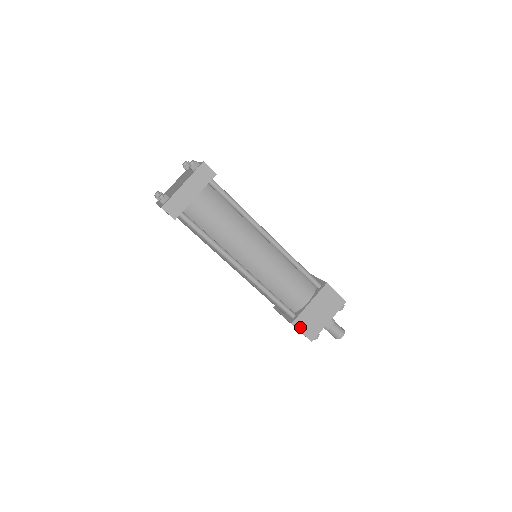
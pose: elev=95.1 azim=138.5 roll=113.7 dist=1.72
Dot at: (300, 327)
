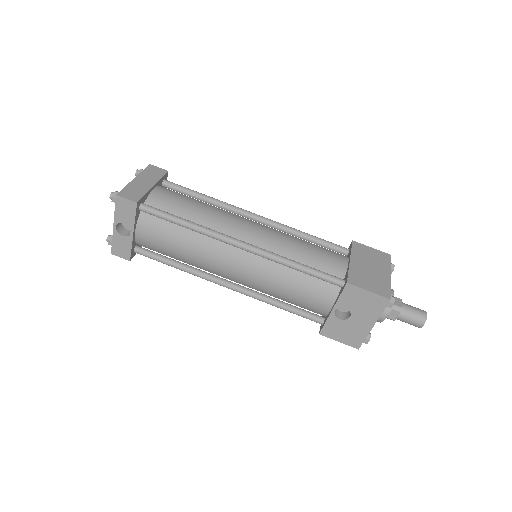
Dot at: (361, 285)
